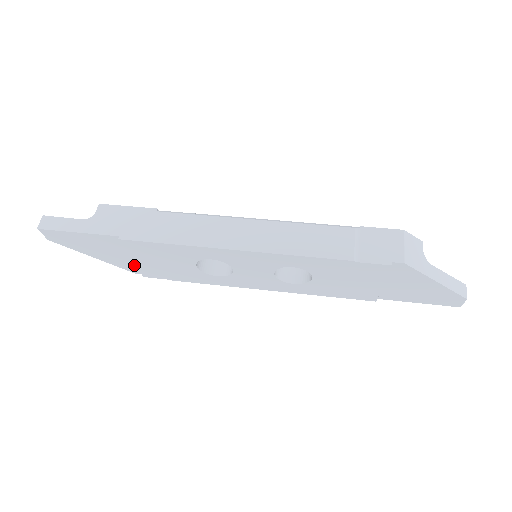
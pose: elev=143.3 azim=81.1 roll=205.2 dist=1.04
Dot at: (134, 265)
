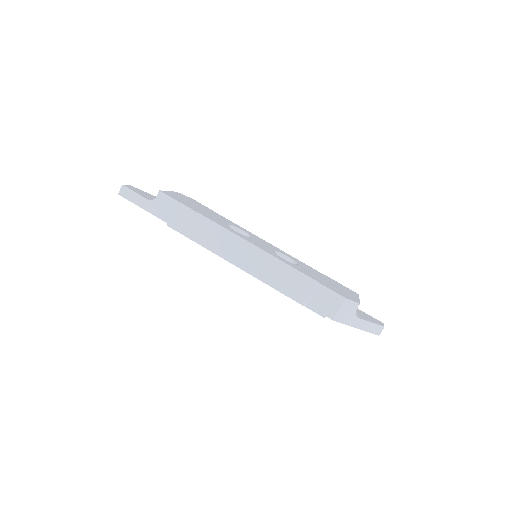
Dot at: occluded
